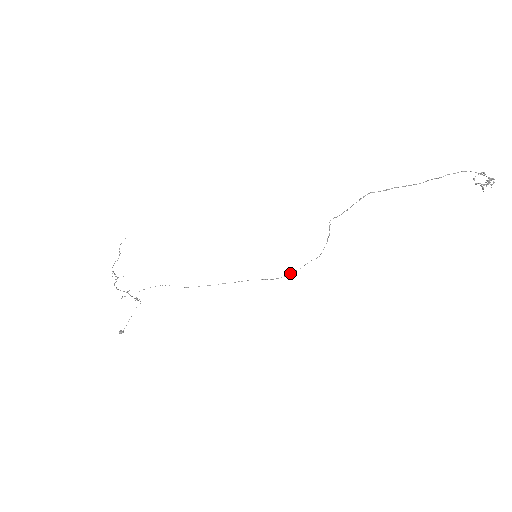
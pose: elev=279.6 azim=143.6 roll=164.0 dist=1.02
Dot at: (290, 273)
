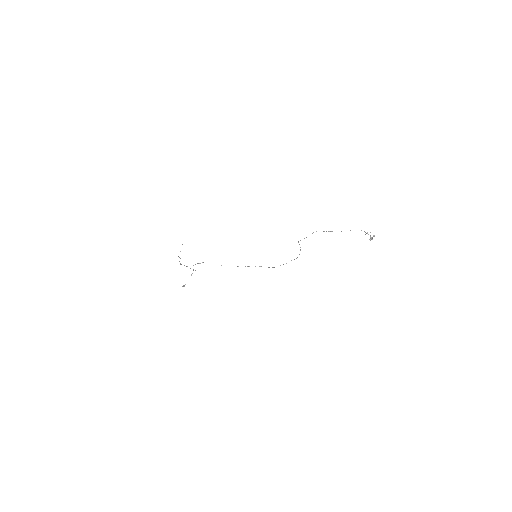
Dot at: (280, 265)
